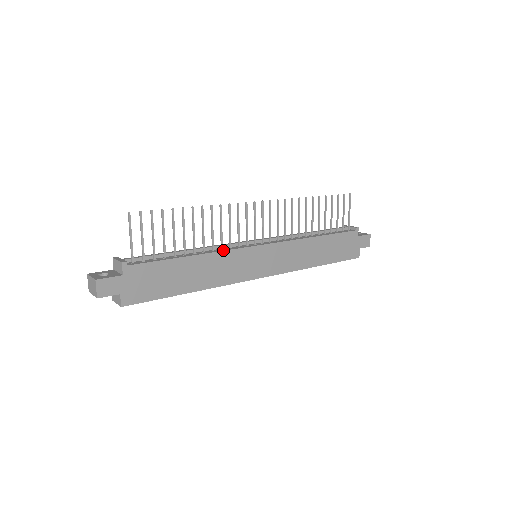
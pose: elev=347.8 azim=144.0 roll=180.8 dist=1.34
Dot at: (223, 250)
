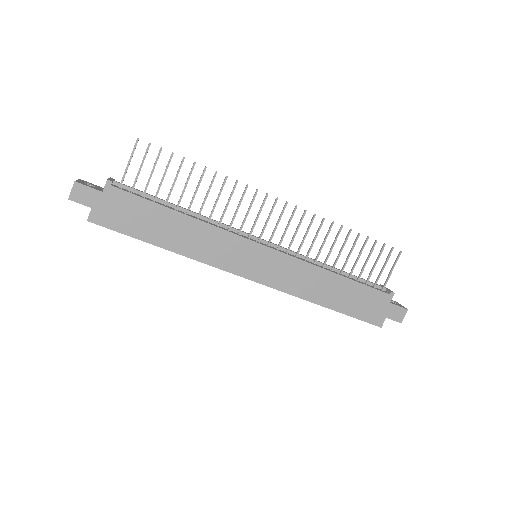
Dot at: (218, 226)
